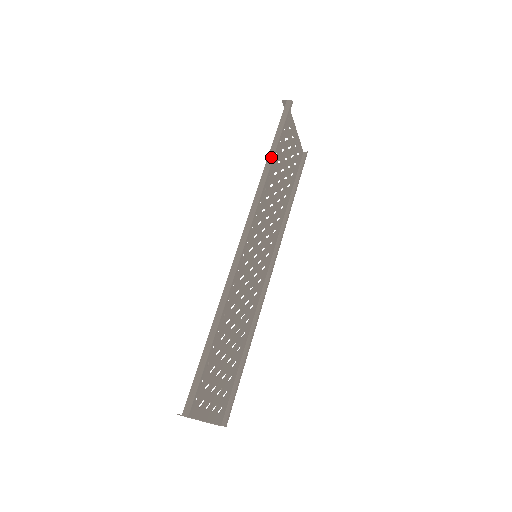
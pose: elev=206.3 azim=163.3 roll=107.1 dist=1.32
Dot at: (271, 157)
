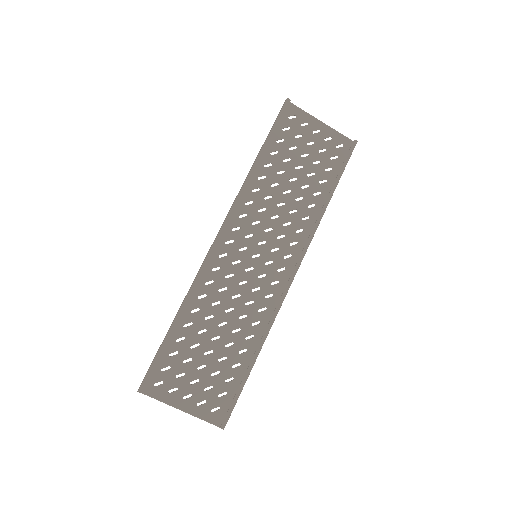
Dot at: (256, 158)
